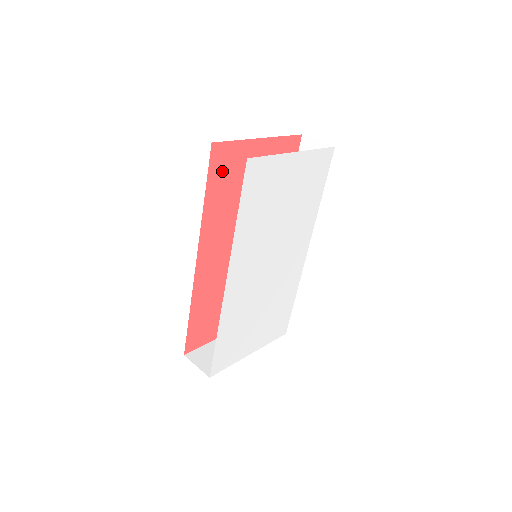
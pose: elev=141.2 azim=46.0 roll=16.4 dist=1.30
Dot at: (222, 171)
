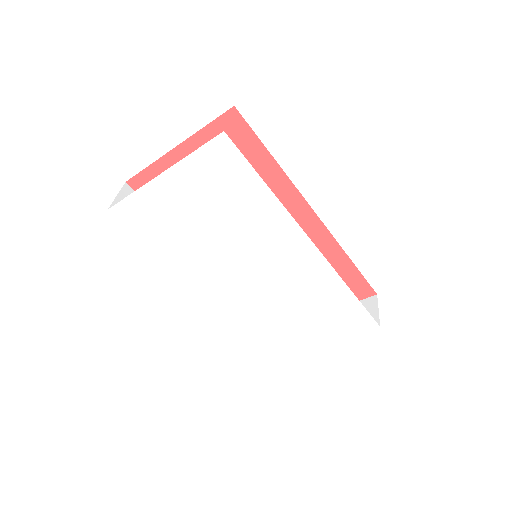
Dot at: occluded
